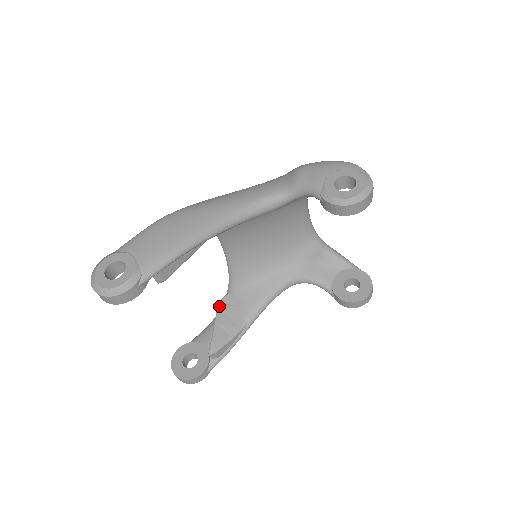
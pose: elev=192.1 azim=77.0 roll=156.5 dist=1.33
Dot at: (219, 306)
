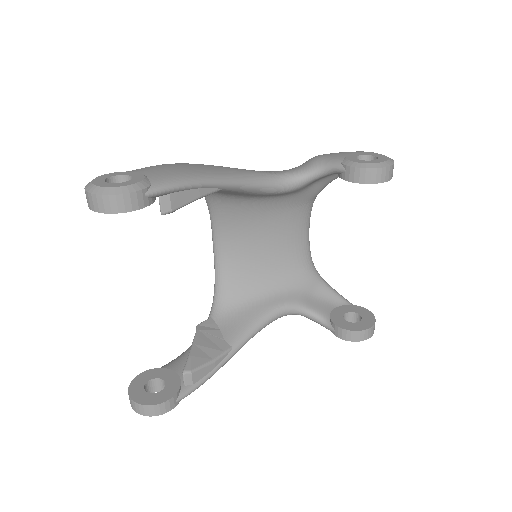
Dot at: (199, 328)
